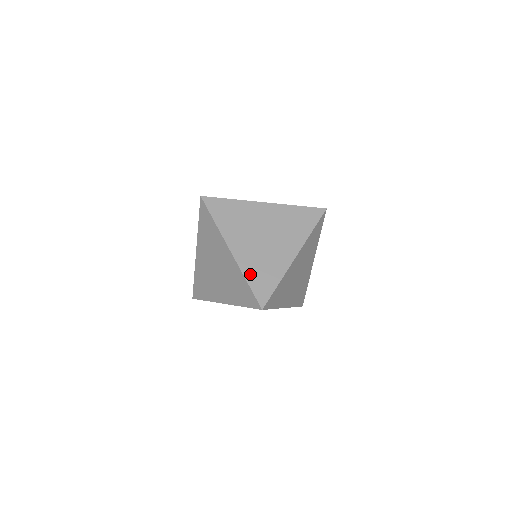
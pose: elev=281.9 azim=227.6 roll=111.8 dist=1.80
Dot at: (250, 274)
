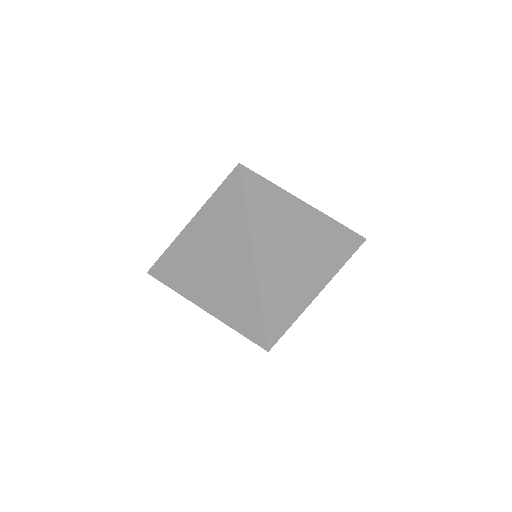
Dot at: (232, 320)
